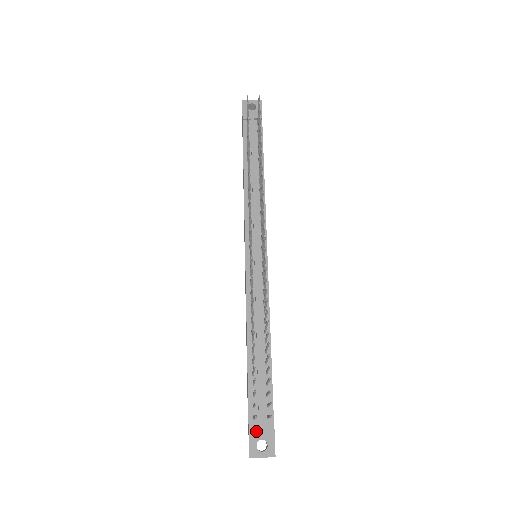
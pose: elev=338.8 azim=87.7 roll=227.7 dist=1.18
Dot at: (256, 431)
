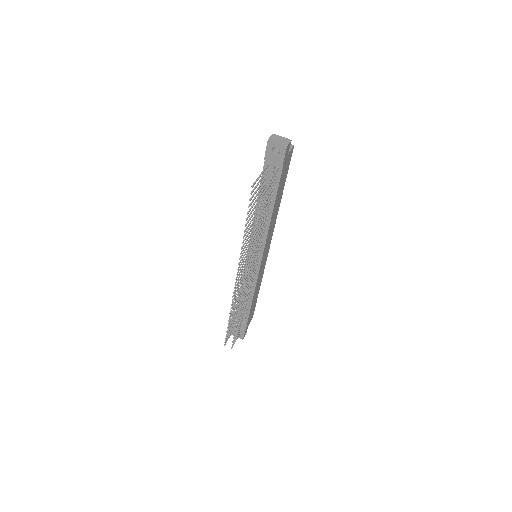
Dot at: occluded
